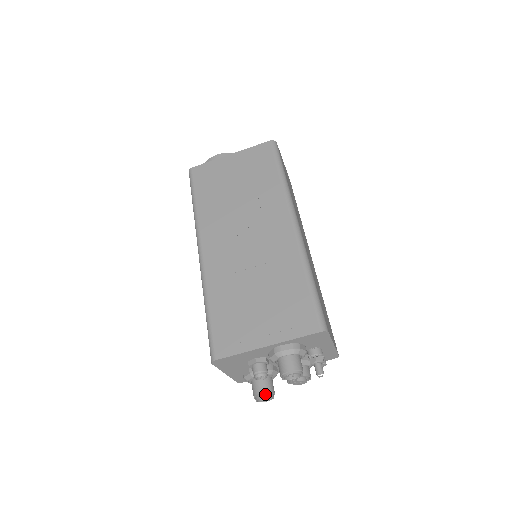
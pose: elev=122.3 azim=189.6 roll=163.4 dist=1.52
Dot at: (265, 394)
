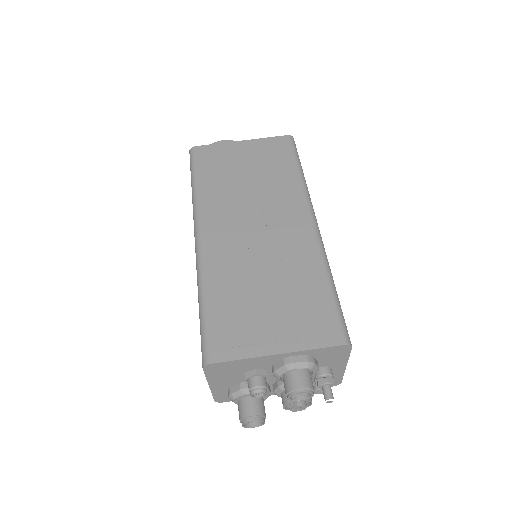
Dot at: (256, 417)
